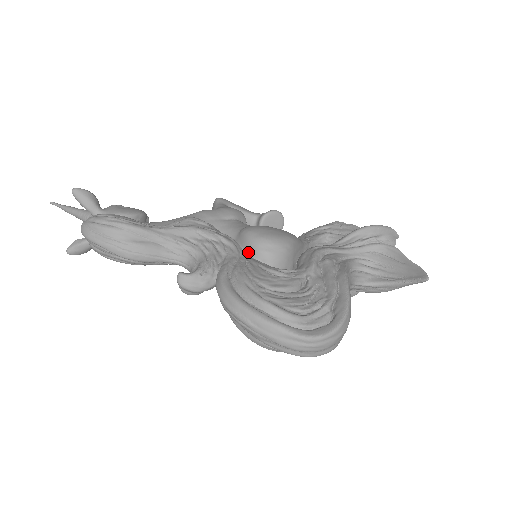
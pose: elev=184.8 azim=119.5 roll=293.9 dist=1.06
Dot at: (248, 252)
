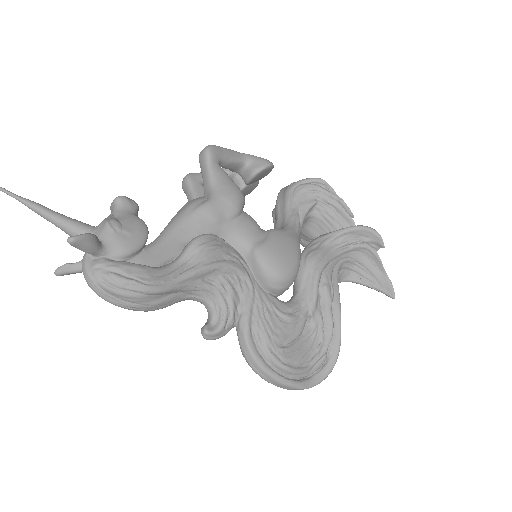
Dot at: (261, 284)
